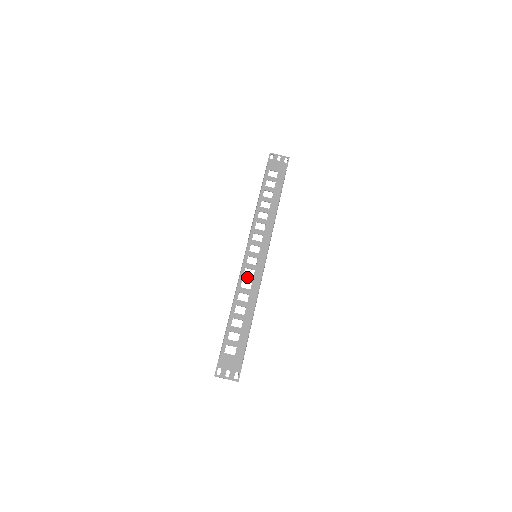
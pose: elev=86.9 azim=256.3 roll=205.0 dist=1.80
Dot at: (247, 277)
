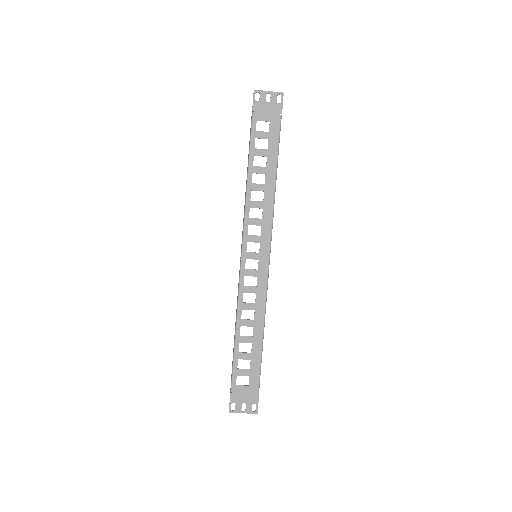
Dot at: (249, 288)
